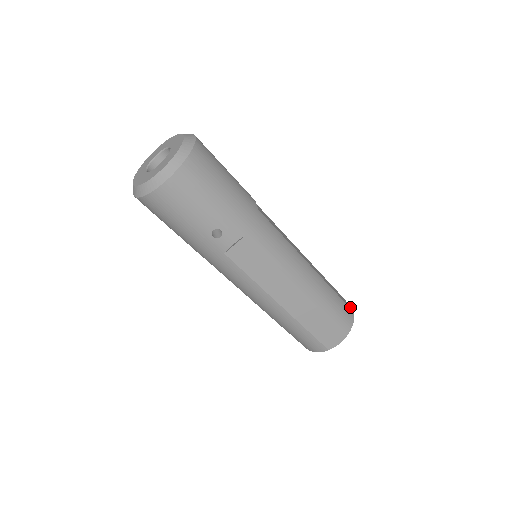
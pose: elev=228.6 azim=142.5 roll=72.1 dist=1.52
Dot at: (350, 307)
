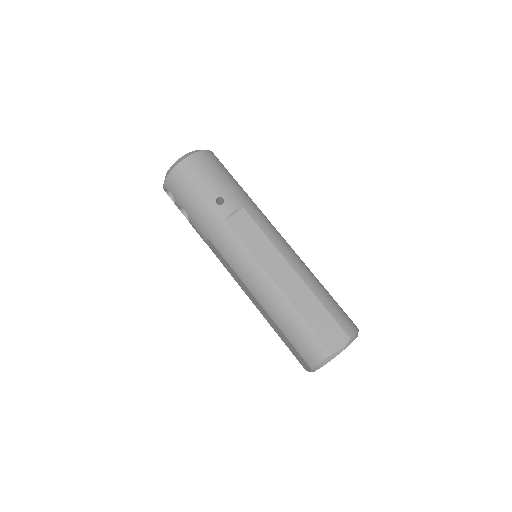
Dot at: occluded
